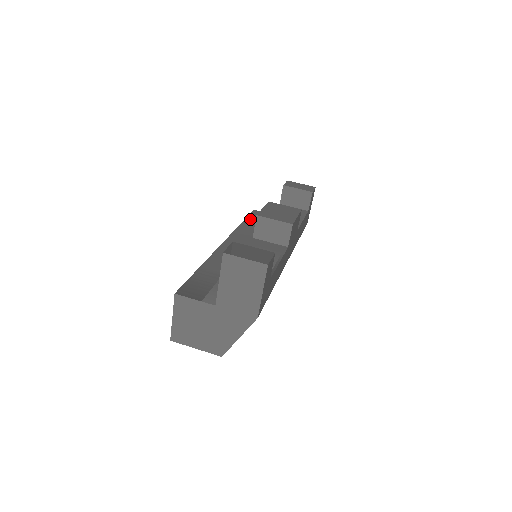
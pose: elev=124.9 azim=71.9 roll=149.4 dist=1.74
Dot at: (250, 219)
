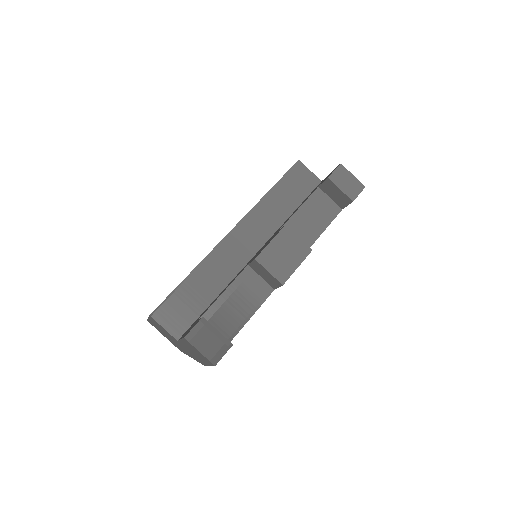
Dot at: (283, 183)
